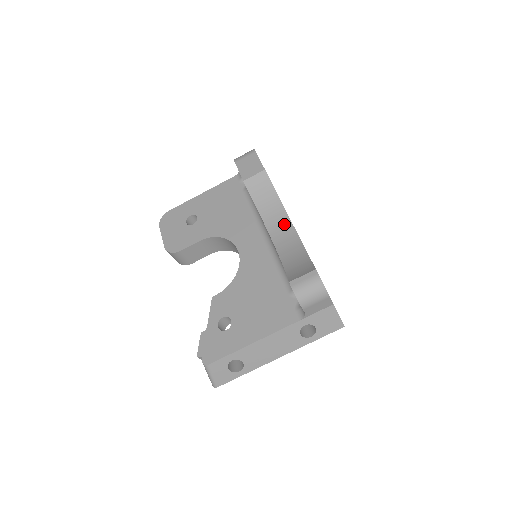
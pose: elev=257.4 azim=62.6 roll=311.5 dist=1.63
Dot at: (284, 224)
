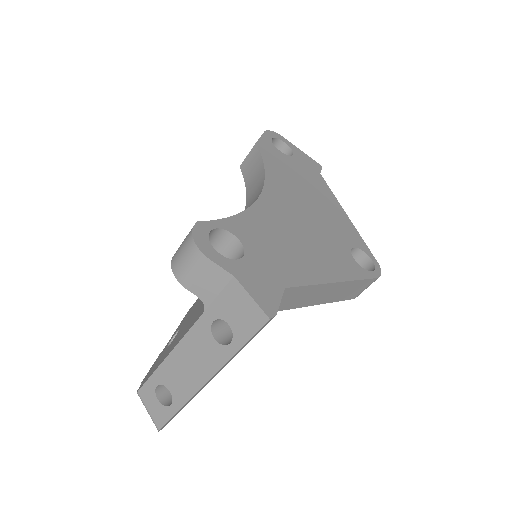
Dot at: (256, 196)
